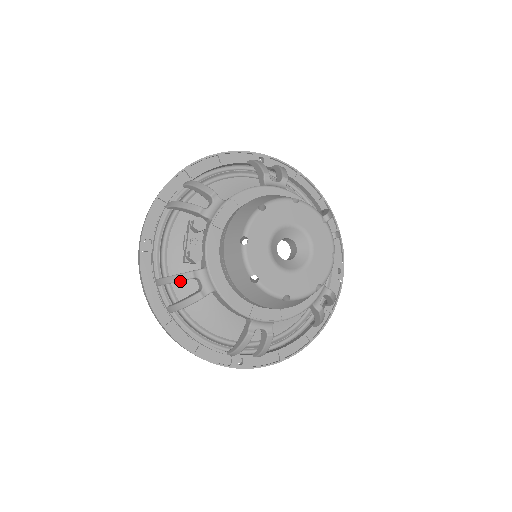
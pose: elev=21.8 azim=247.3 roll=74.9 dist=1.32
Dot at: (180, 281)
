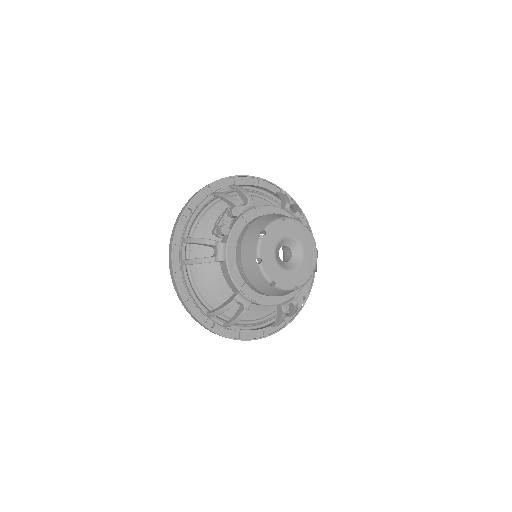
Dot at: (197, 248)
